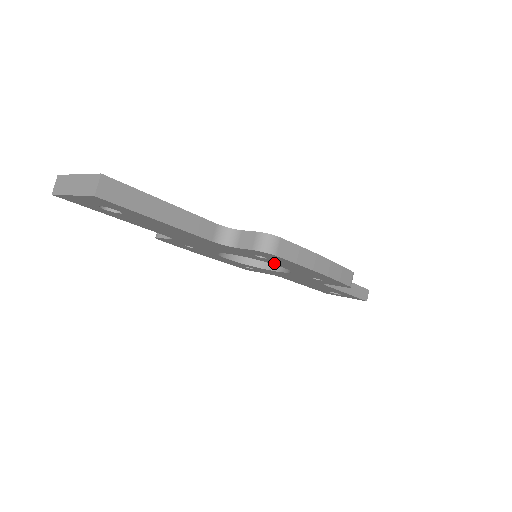
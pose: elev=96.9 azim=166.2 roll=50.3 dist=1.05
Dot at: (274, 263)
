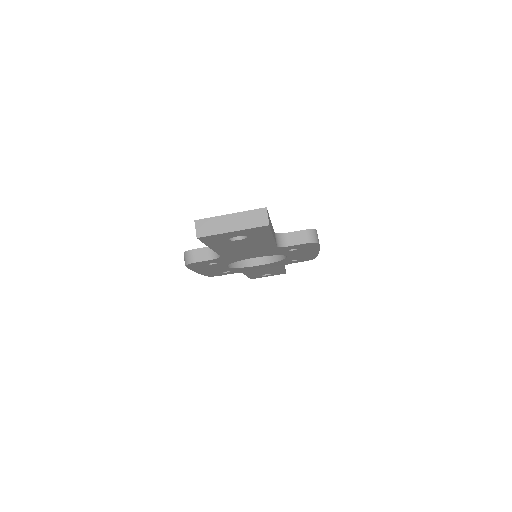
Dot at: (289, 254)
